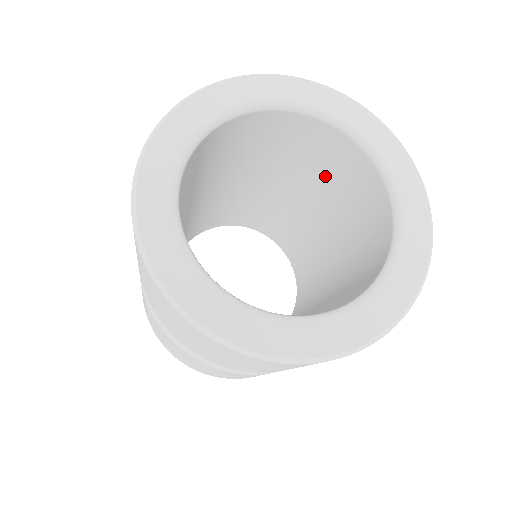
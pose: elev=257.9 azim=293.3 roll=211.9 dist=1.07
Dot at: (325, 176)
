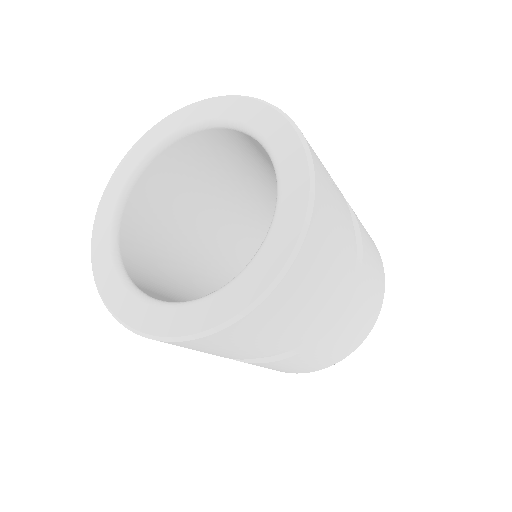
Dot at: (223, 166)
